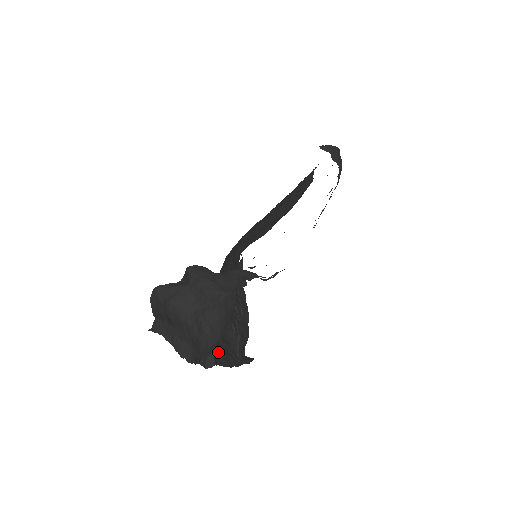
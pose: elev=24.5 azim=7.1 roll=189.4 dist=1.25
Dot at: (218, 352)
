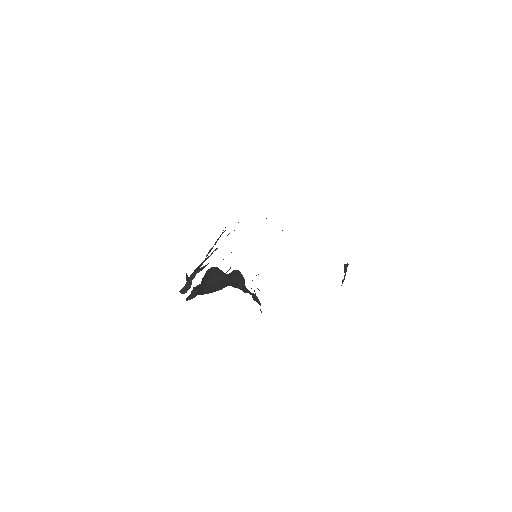
Dot at: occluded
